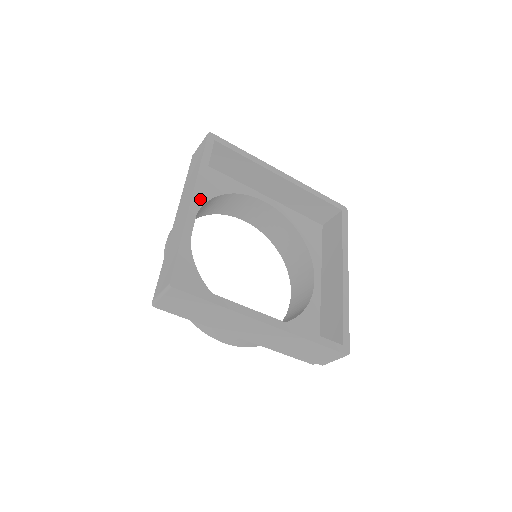
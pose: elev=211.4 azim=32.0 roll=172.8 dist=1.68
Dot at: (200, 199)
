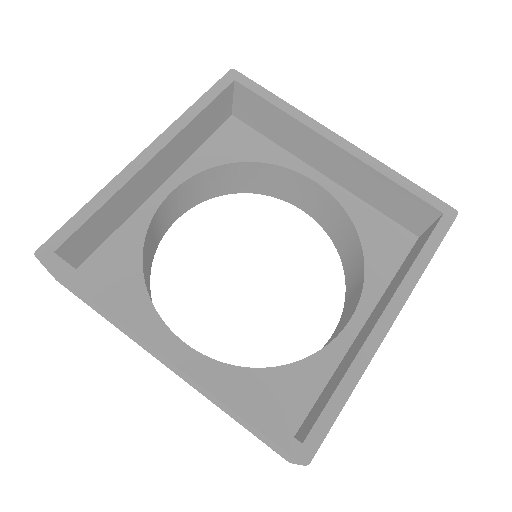
Dot at: (203, 162)
